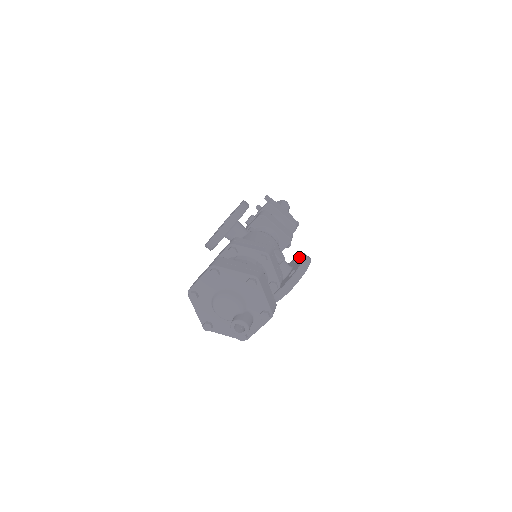
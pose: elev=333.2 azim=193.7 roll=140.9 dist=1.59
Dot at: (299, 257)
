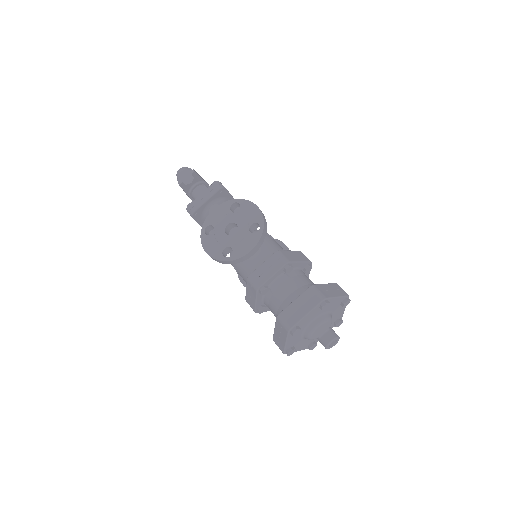
Dot at: occluded
